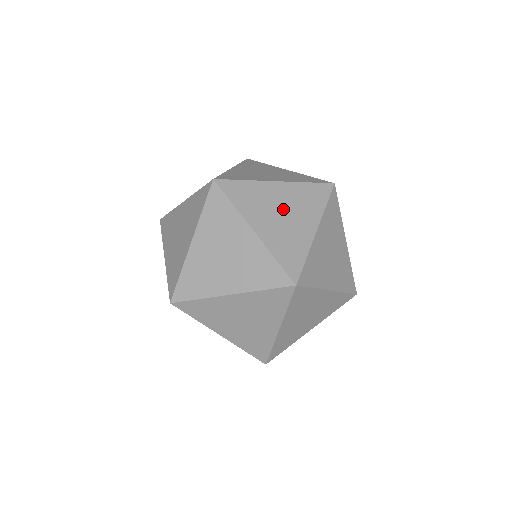
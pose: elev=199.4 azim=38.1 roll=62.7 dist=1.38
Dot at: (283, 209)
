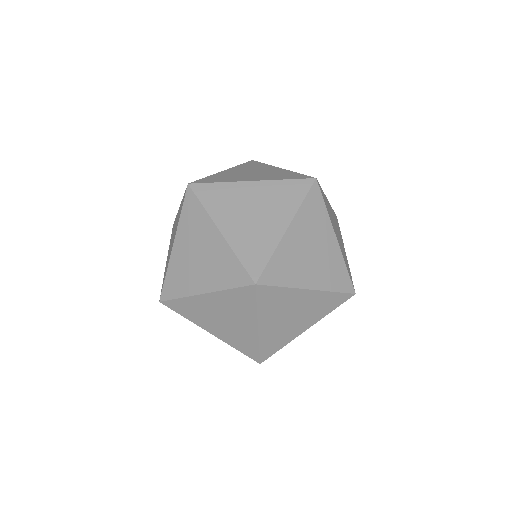
Dot at: (254, 208)
